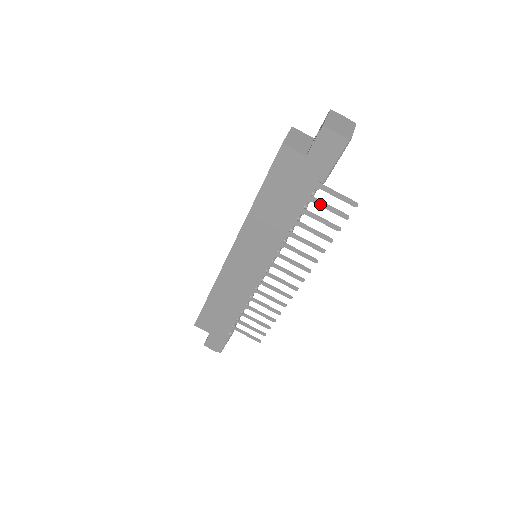
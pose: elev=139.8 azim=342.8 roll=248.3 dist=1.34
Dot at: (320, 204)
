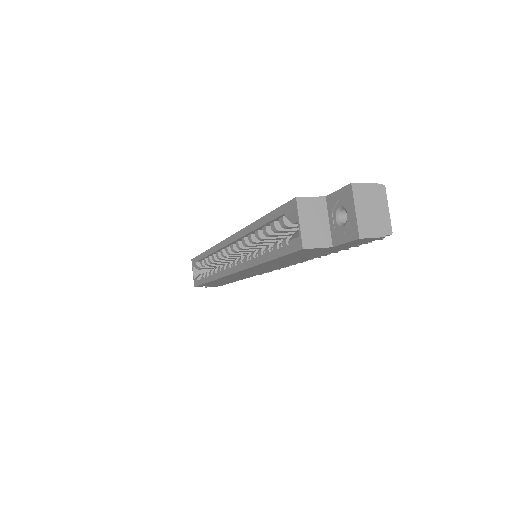
Dot at: occluded
